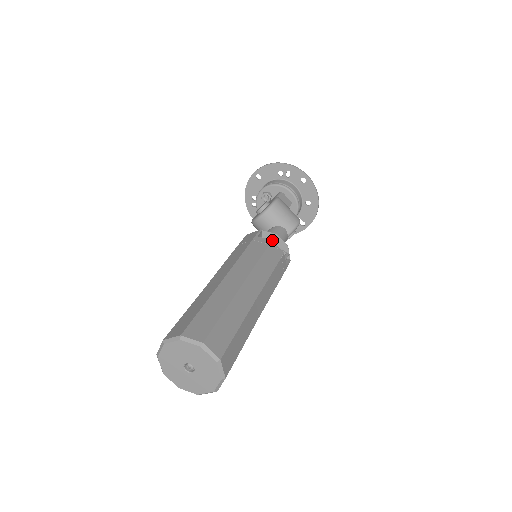
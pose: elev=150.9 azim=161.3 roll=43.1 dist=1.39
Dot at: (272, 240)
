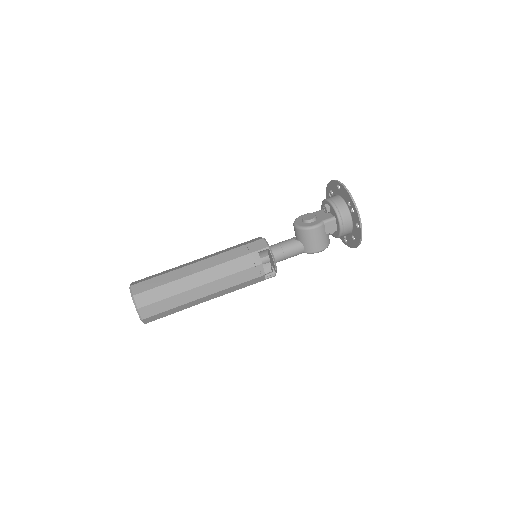
Dot at: (271, 258)
